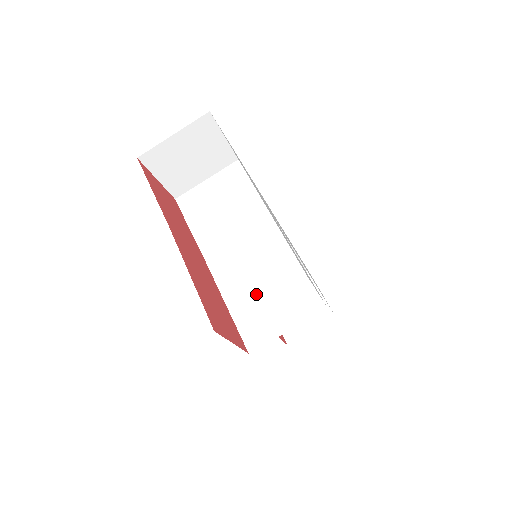
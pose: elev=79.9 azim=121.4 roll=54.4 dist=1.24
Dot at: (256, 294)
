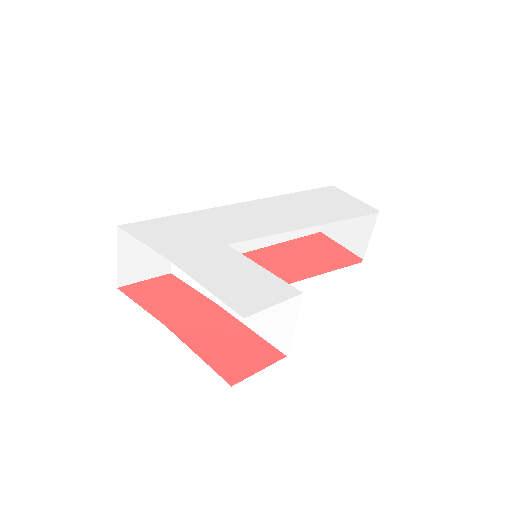
Dot at: occluded
